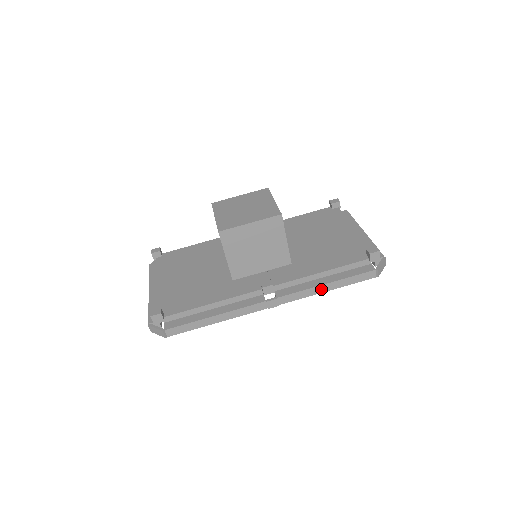
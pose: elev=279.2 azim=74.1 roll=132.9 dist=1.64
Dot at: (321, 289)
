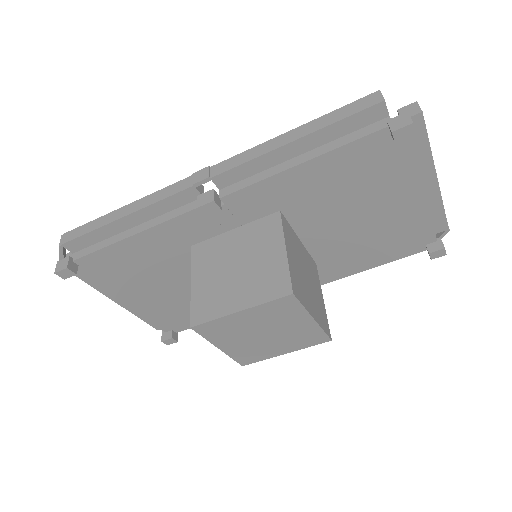
Dot at: occluded
